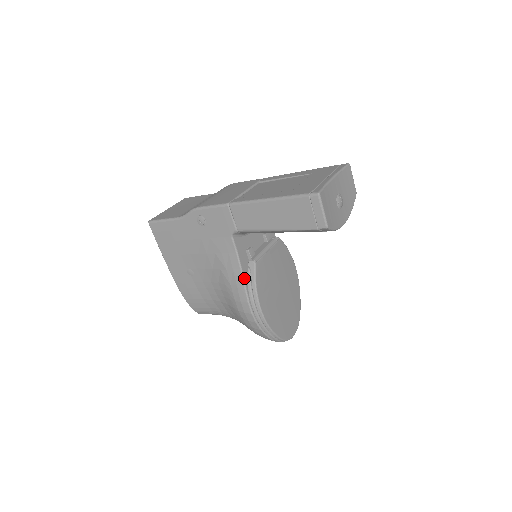
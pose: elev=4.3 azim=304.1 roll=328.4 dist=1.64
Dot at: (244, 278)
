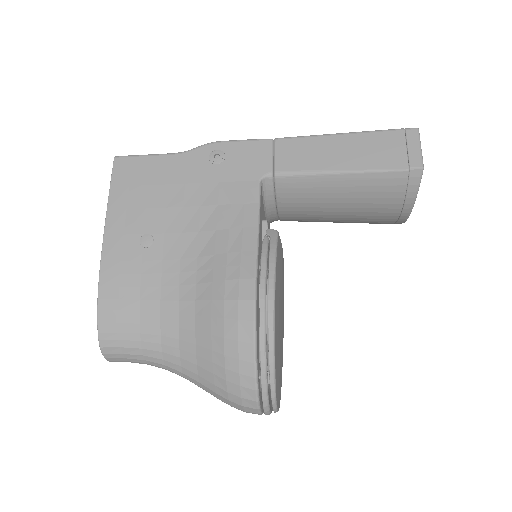
Dot at: (258, 242)
